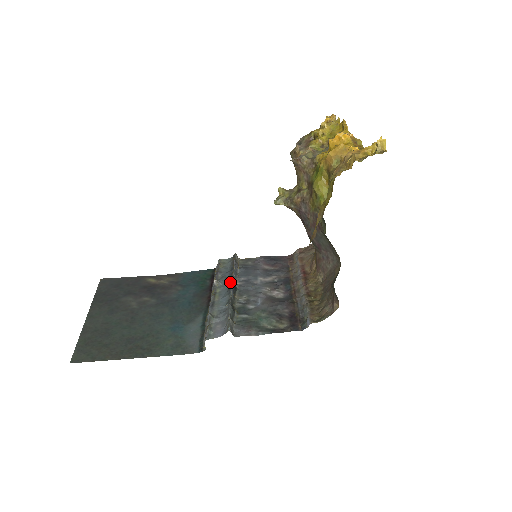
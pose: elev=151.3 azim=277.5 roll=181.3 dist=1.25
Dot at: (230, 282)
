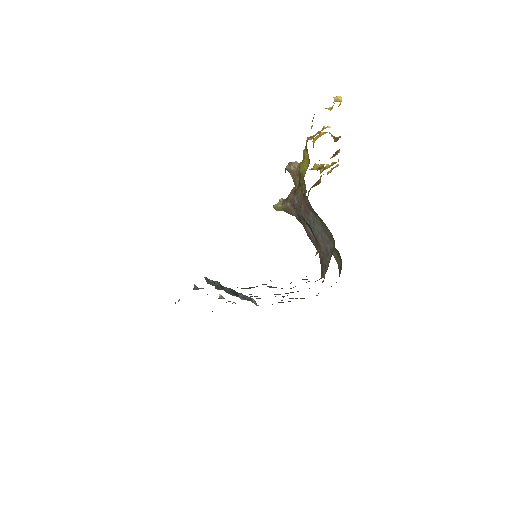
Dot at: occluded
